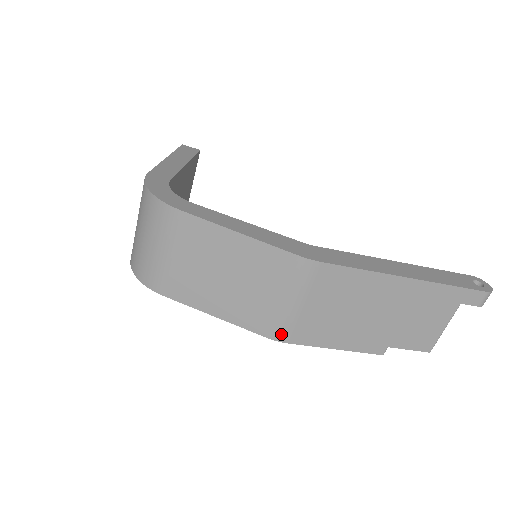
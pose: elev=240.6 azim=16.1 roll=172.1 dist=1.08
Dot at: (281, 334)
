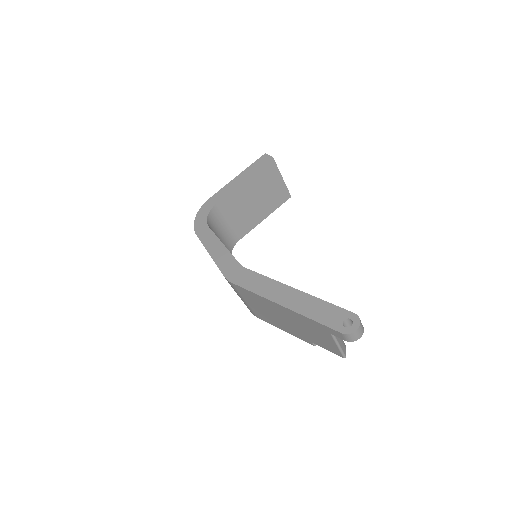
Dot at: (251, 312)
